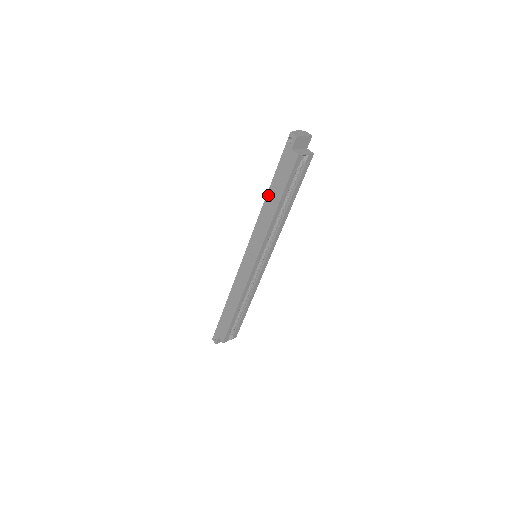
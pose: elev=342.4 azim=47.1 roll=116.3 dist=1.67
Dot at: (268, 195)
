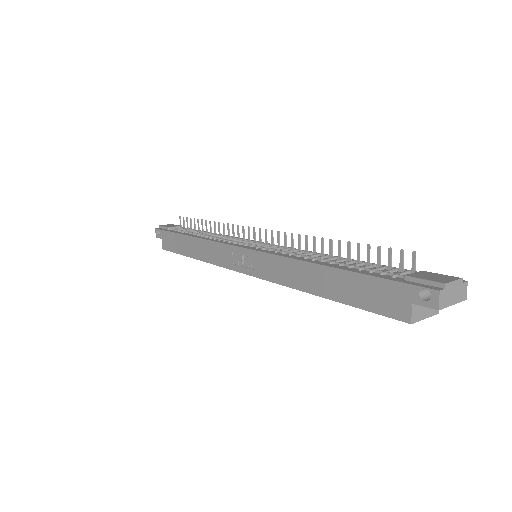
Dot at: (324, 269)
